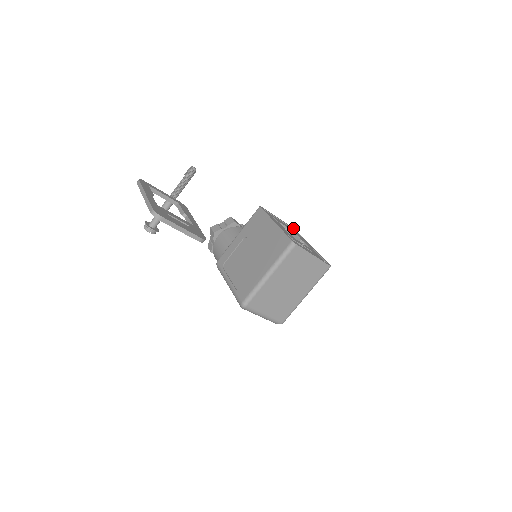
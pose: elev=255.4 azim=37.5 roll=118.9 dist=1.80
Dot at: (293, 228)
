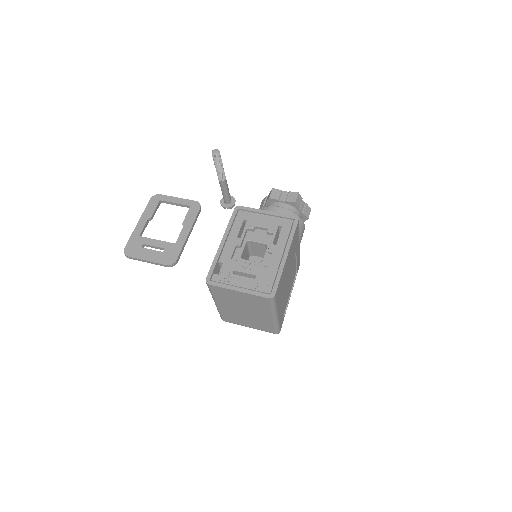
Dot at: (294, 217)
